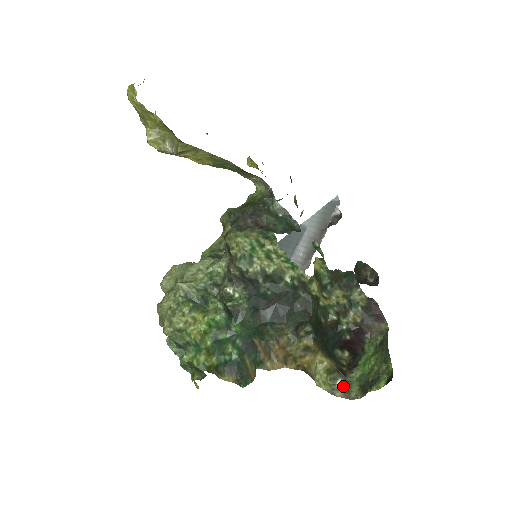
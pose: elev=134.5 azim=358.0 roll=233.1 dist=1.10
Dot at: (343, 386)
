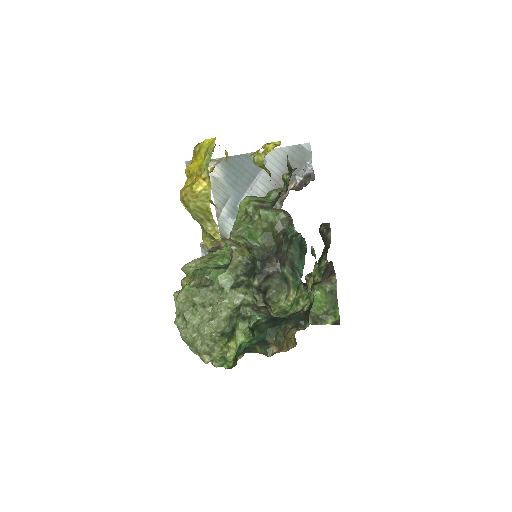
Dot at: occluded
